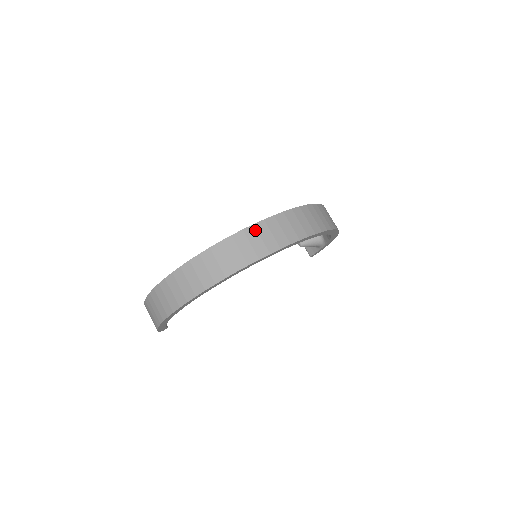
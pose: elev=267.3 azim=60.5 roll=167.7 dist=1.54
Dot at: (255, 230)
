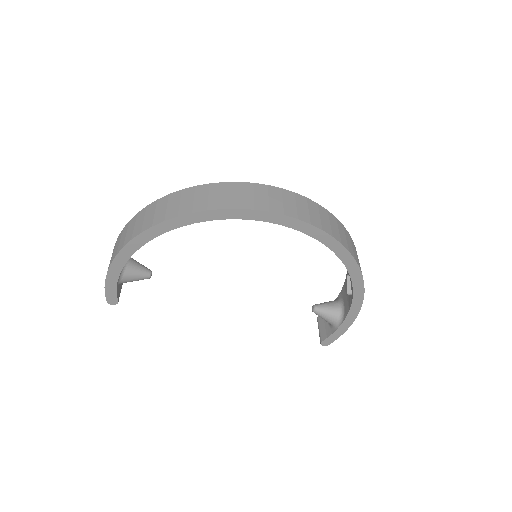
Dot at: (266, 189)
